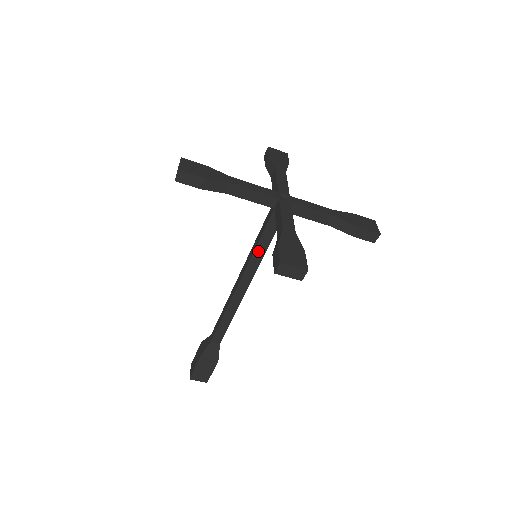
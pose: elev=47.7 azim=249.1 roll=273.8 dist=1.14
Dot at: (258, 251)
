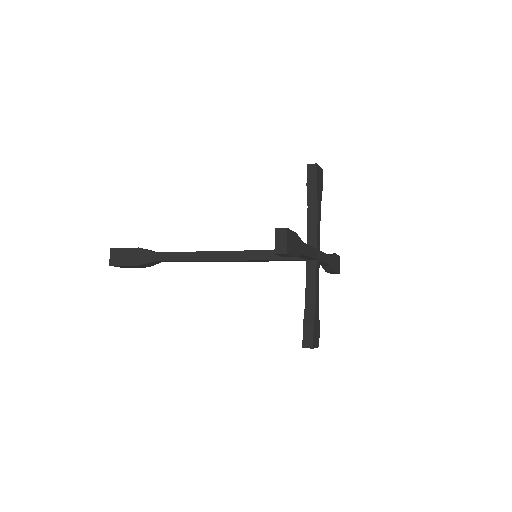
Dot at: (264, 260)
